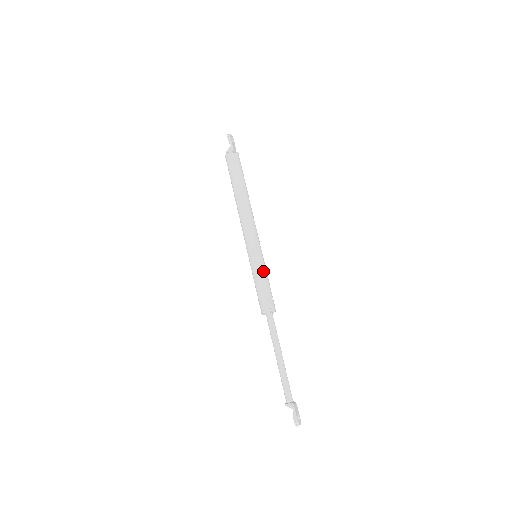
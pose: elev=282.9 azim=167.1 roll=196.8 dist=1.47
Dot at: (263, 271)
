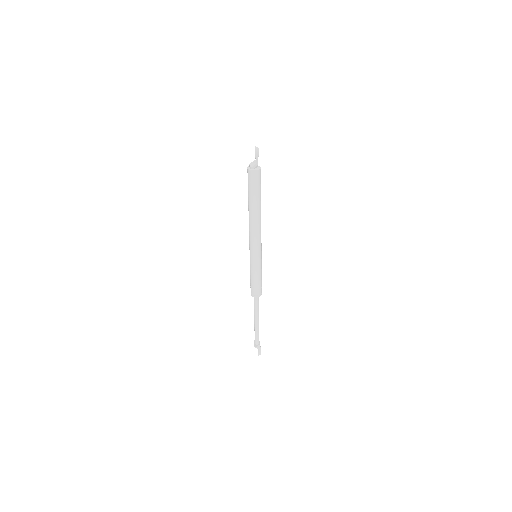
Dot at: (260, 270)
